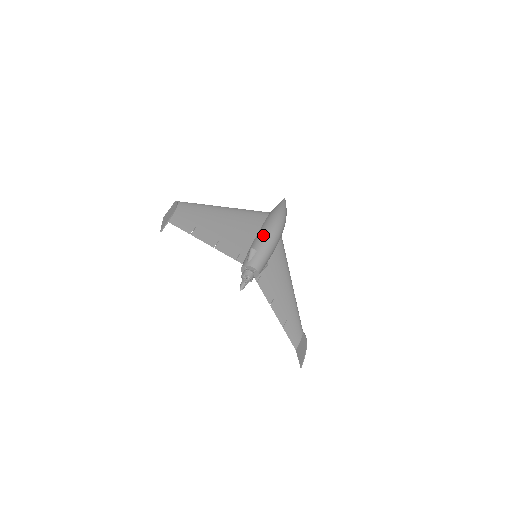
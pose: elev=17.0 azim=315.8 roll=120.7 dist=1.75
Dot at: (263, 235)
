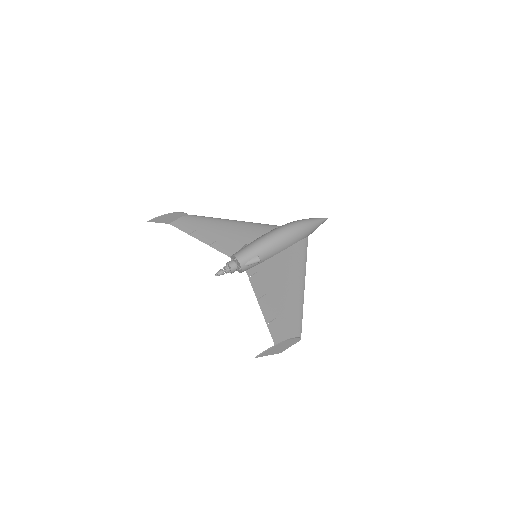
Dot at: occluded
